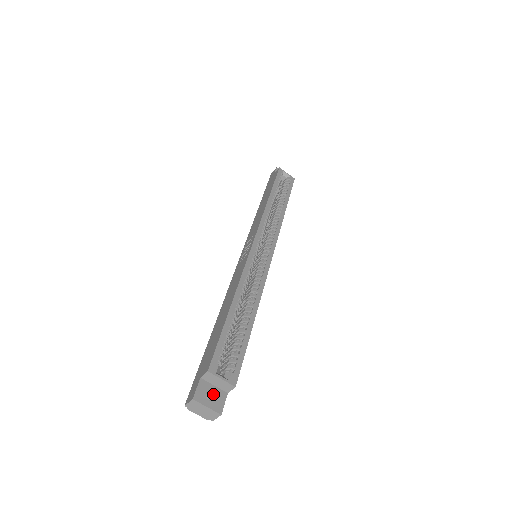
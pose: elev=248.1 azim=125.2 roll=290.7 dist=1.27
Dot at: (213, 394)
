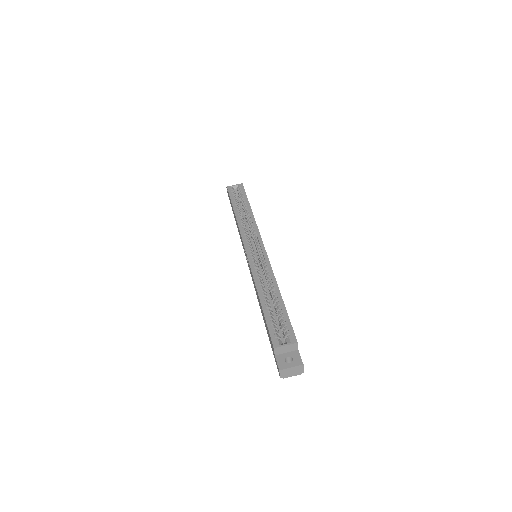
Dot at: (290, 358)
